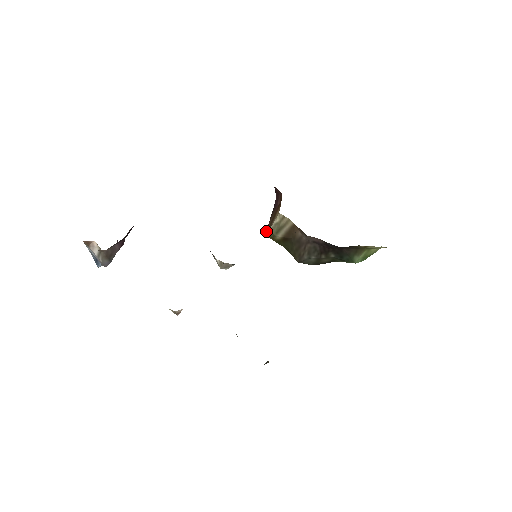
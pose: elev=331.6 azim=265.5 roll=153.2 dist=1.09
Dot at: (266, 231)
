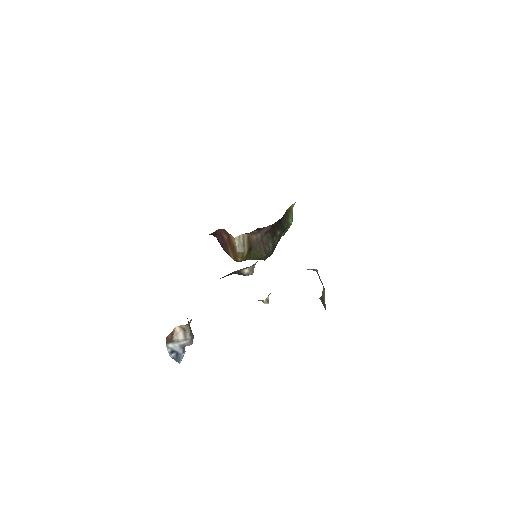
Dot at: (234, 260)
